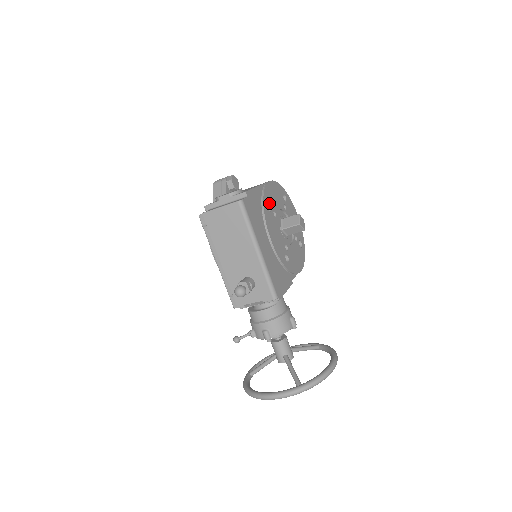
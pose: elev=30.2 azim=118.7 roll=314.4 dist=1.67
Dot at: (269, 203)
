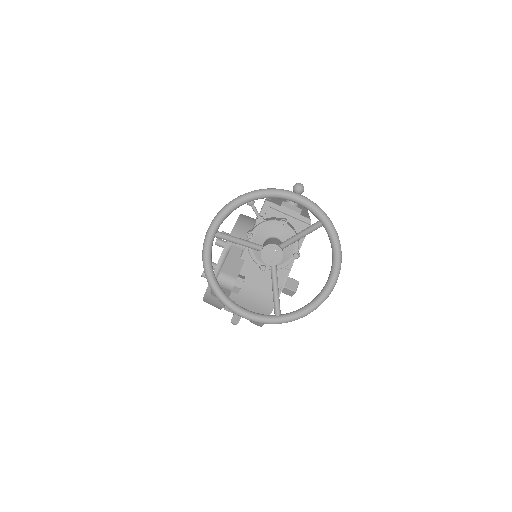
Dot at: occluded
